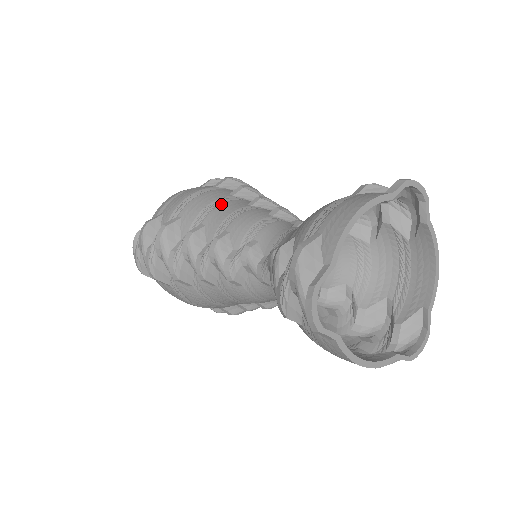
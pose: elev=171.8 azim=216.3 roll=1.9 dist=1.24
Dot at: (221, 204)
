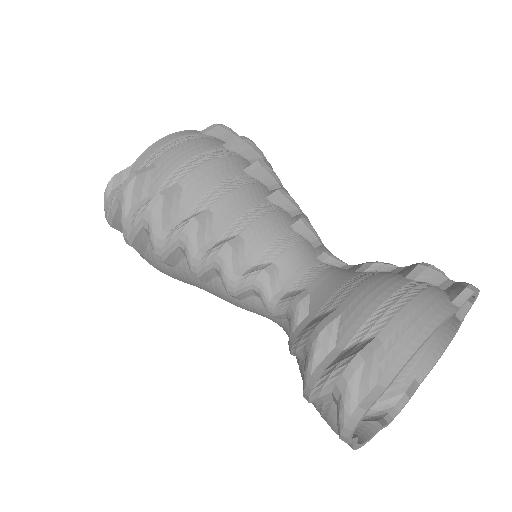
Dot at: (236, 188)
